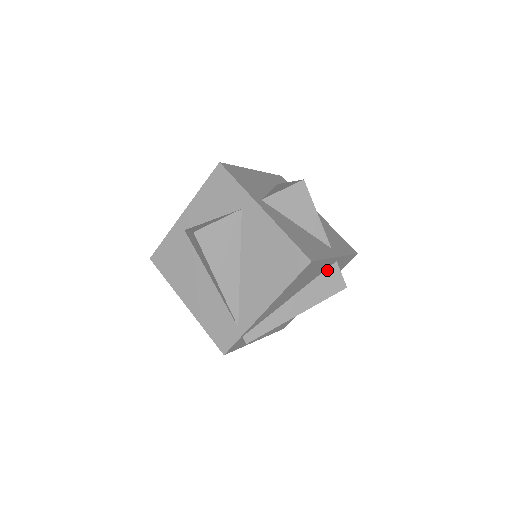
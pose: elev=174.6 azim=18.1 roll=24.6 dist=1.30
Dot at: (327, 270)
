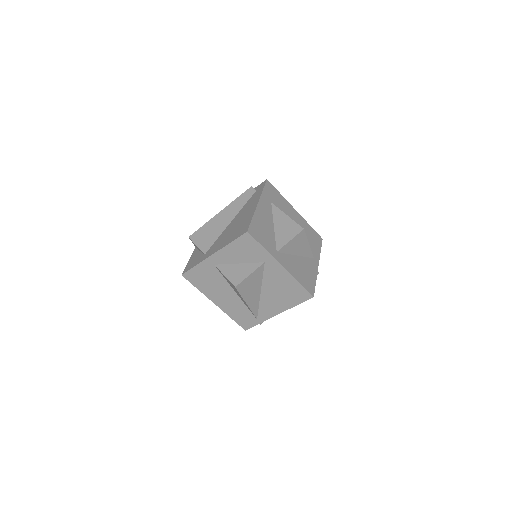
Dot at: occluded
